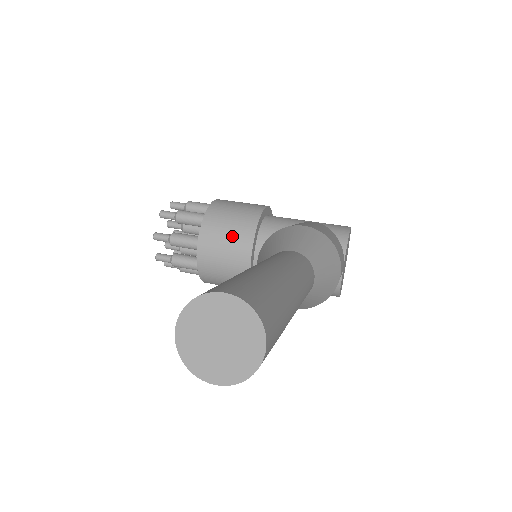
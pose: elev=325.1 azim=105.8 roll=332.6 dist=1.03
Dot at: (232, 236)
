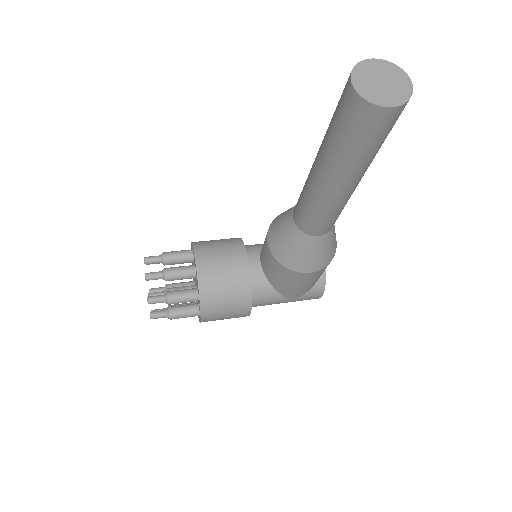
Dot at: (226, 252)
